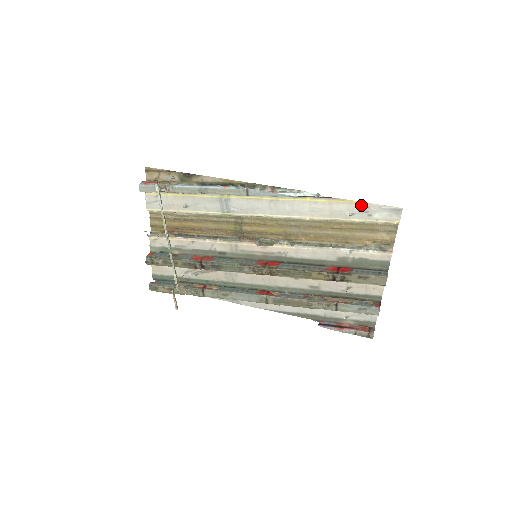
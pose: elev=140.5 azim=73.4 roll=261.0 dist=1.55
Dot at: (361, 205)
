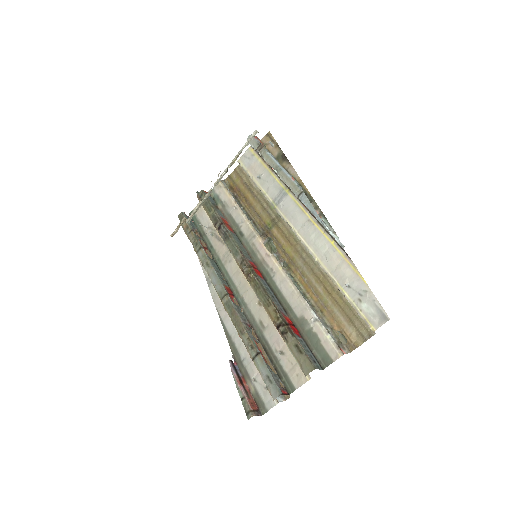
Dot at: (363, 284)
